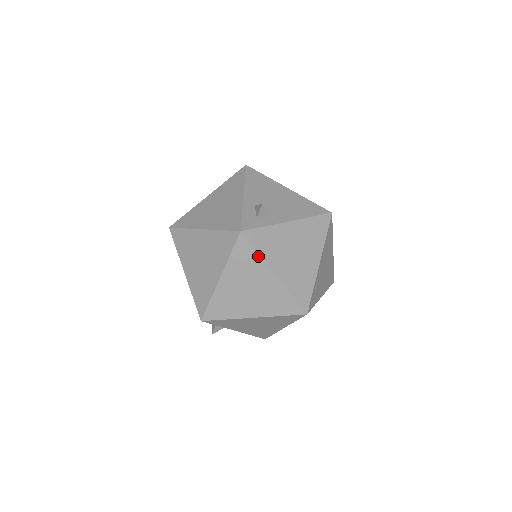
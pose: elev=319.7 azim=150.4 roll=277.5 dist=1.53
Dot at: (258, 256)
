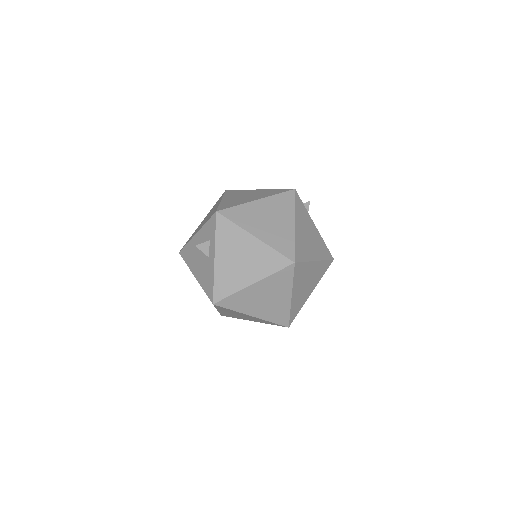
Dot at: (294, 207)
